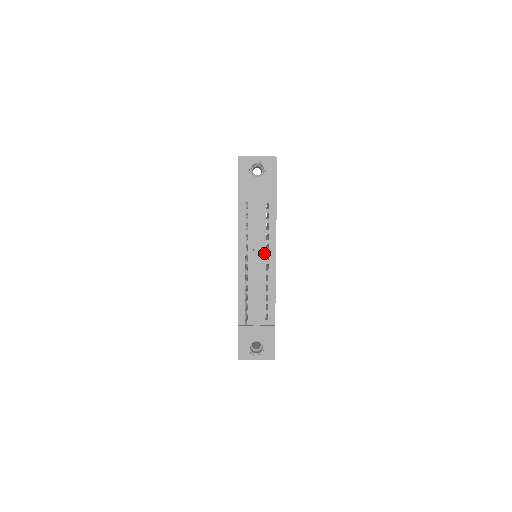
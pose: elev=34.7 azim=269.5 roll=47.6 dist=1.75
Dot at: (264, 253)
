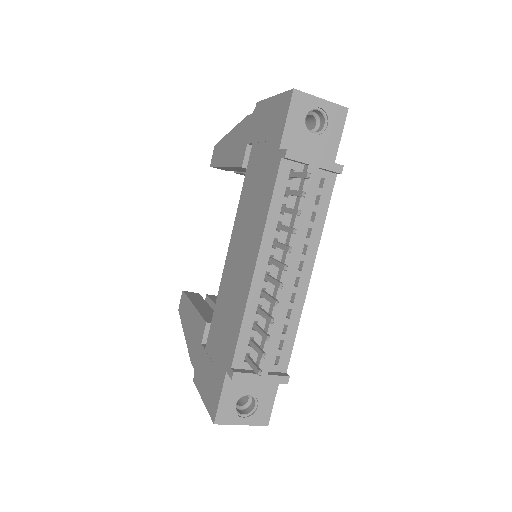
Dot at: (298, 258)
